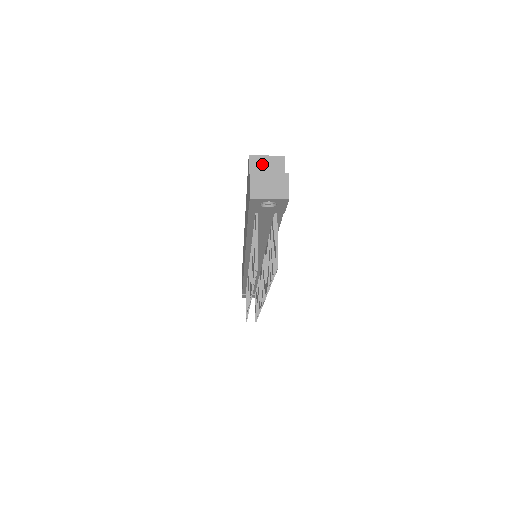
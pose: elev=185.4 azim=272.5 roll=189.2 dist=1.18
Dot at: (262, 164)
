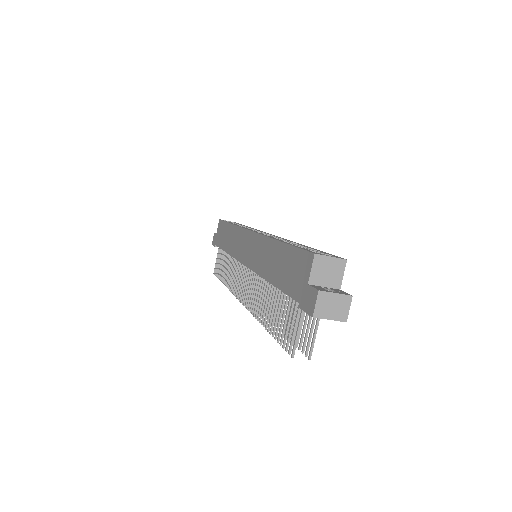
Dot at: (325, 265)
